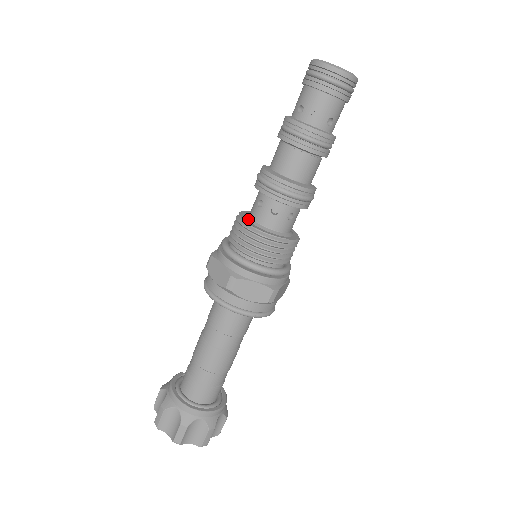
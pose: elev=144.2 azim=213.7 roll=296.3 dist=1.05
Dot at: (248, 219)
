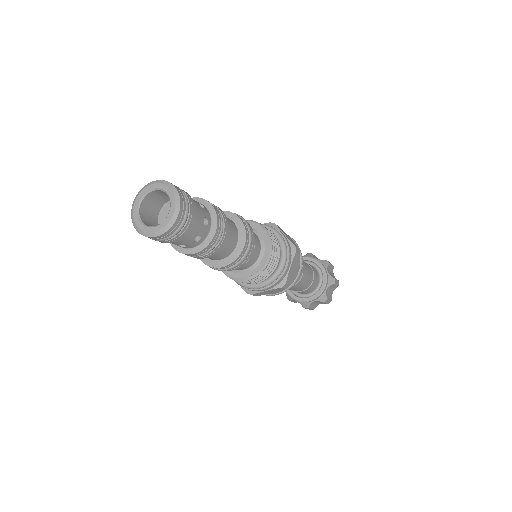
Dot at: occluded
